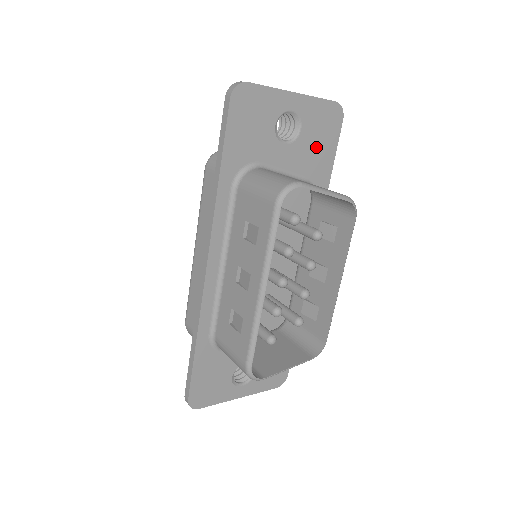
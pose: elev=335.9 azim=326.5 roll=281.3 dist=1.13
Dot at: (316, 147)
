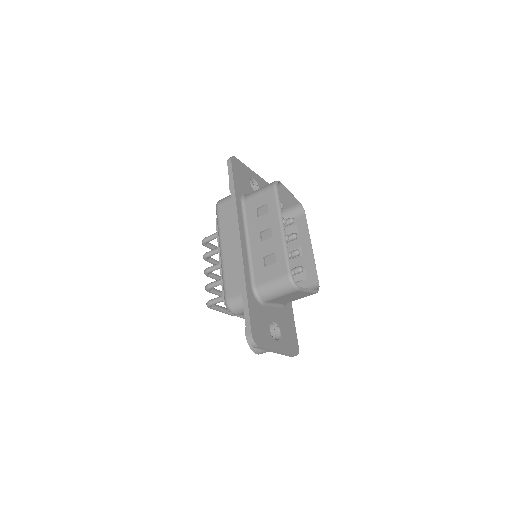
Dot at: occluded
